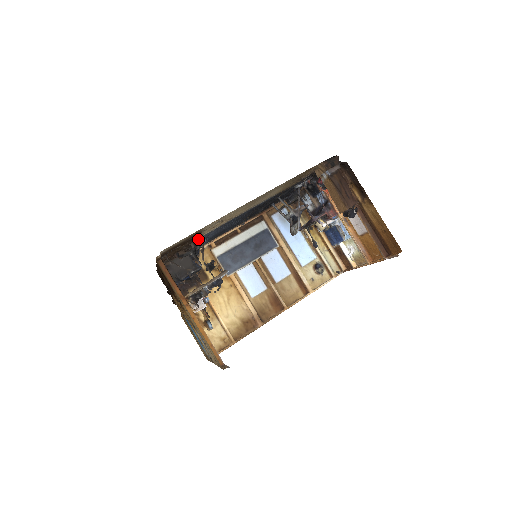
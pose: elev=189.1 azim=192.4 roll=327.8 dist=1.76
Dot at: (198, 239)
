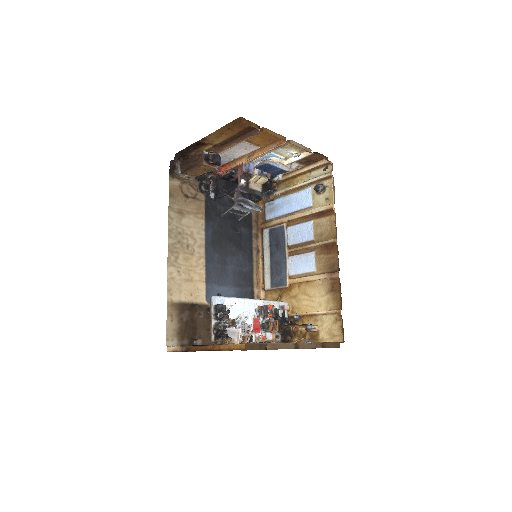
Dot at: occluded
